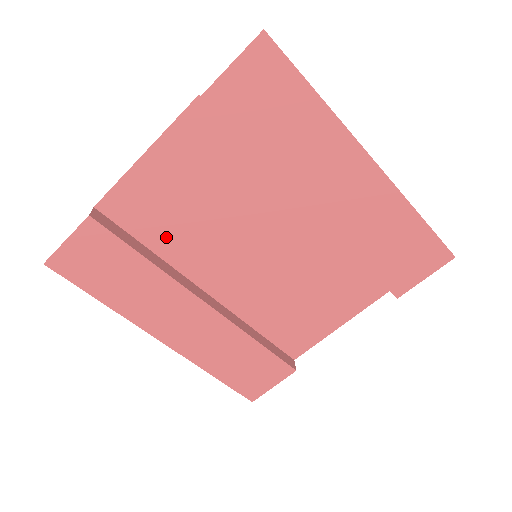
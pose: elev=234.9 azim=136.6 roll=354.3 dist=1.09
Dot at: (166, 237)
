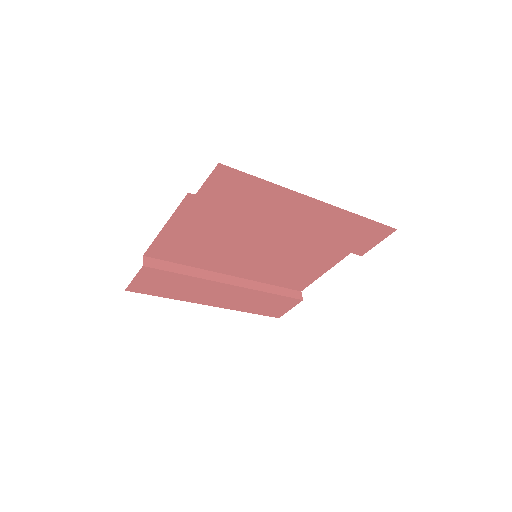
Dot at: (194, 258)
